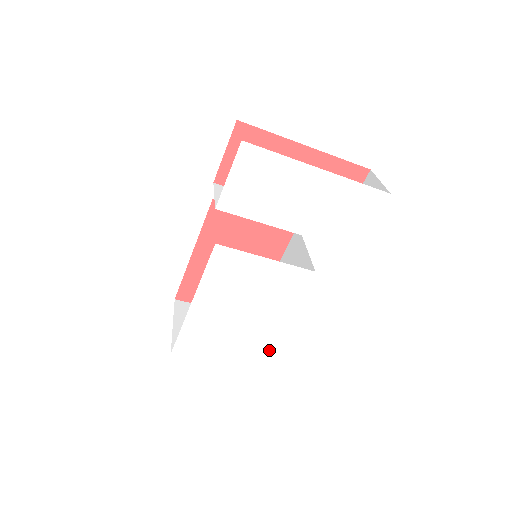
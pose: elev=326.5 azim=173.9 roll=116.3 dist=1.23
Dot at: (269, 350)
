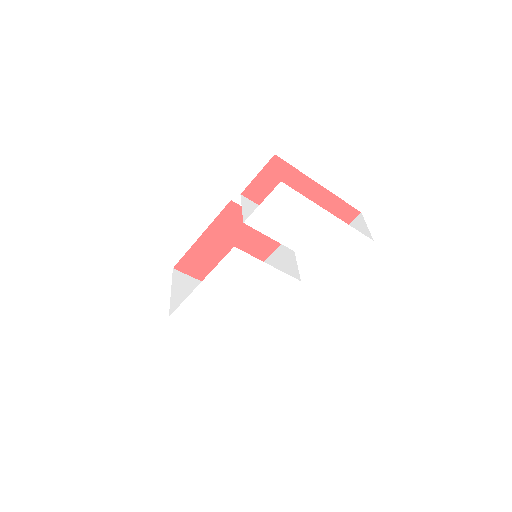
Dot at: (246, 329)
